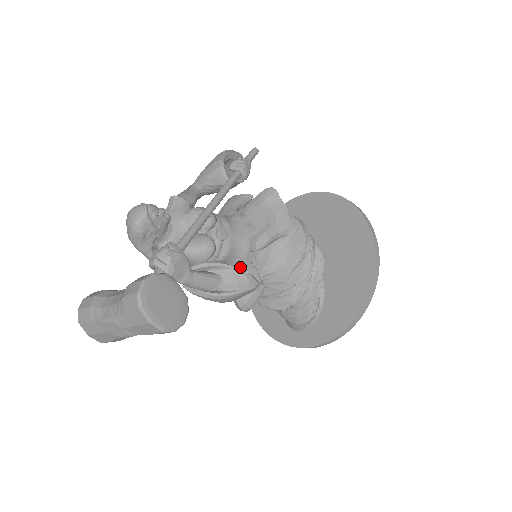
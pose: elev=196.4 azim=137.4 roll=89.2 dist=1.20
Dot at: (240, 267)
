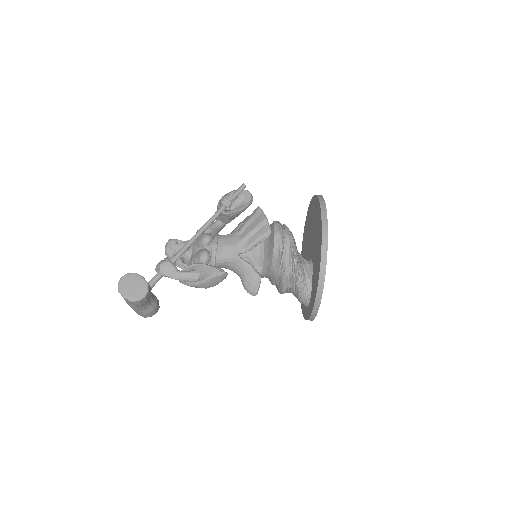
Dot at: (238, 265)
